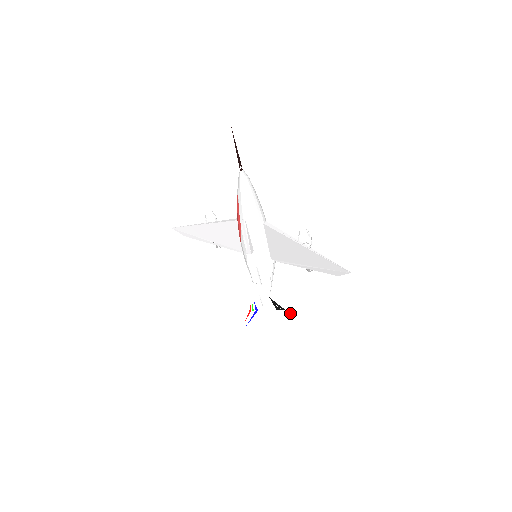
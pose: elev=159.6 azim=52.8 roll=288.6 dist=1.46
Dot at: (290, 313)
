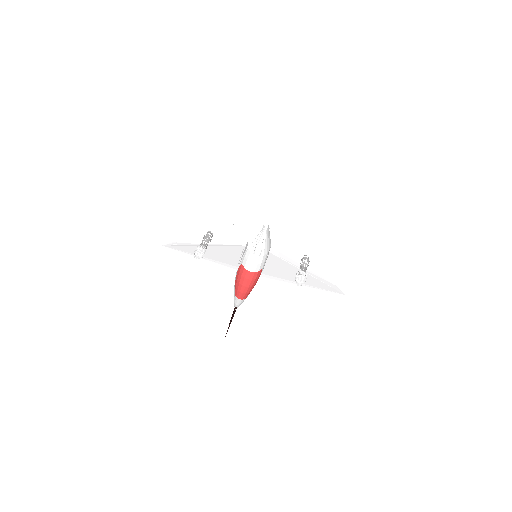
Dot at: (292, 237)
